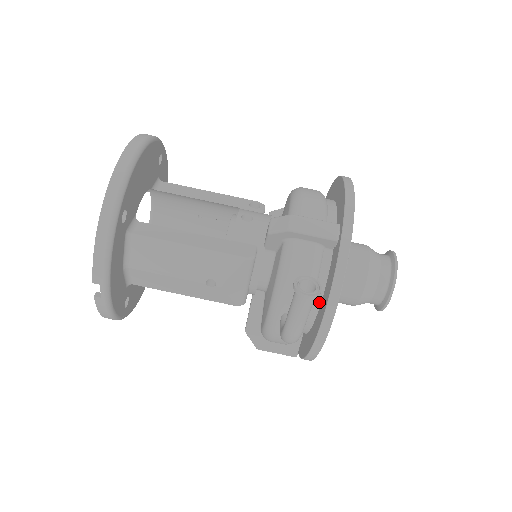
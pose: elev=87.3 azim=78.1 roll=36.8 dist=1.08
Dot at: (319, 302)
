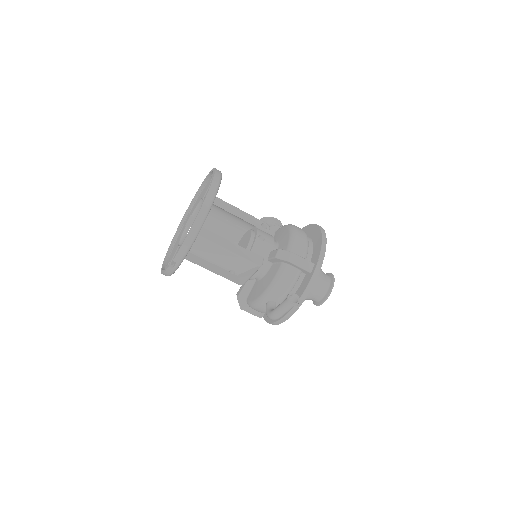
Dot at: occluded
